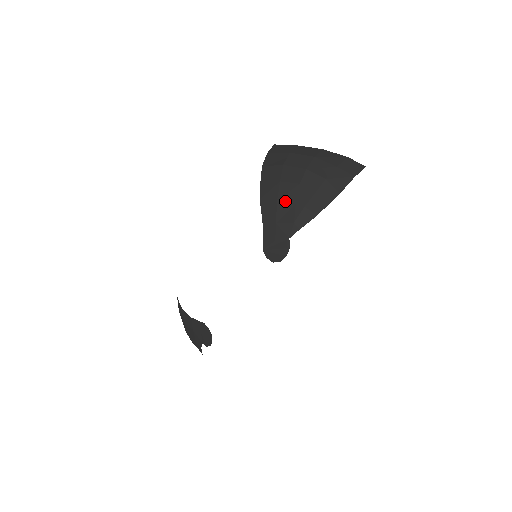
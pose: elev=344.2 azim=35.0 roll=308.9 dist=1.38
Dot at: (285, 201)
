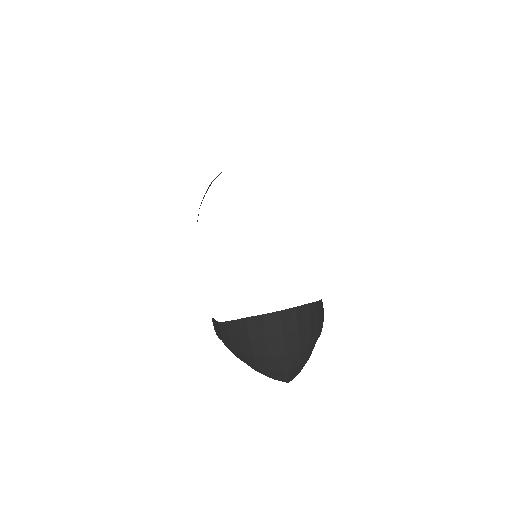
Dot at: (230, 342)
